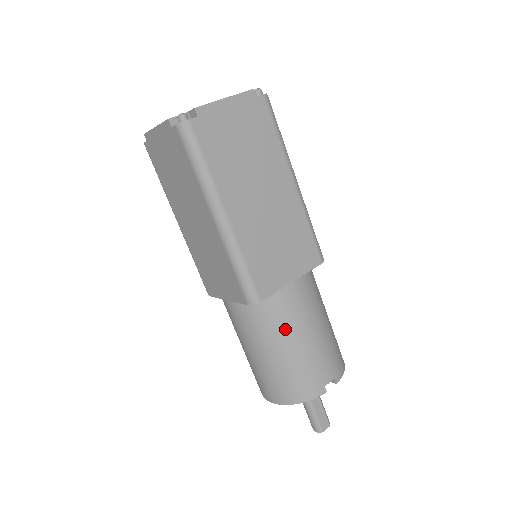
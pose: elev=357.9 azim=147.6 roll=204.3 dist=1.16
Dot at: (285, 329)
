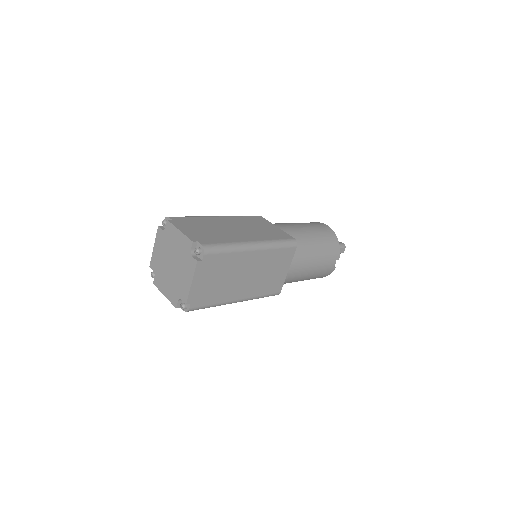
Dot at: (299, 279)
